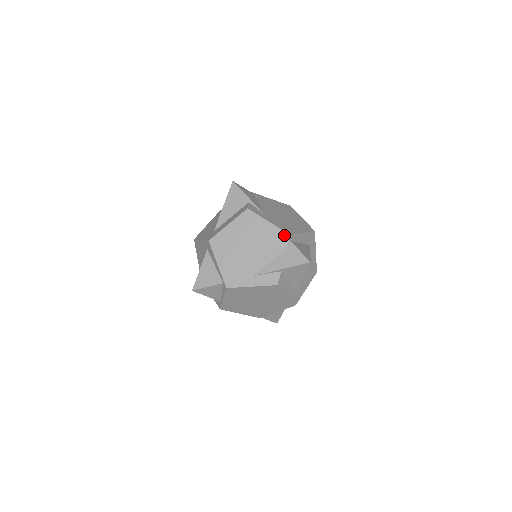
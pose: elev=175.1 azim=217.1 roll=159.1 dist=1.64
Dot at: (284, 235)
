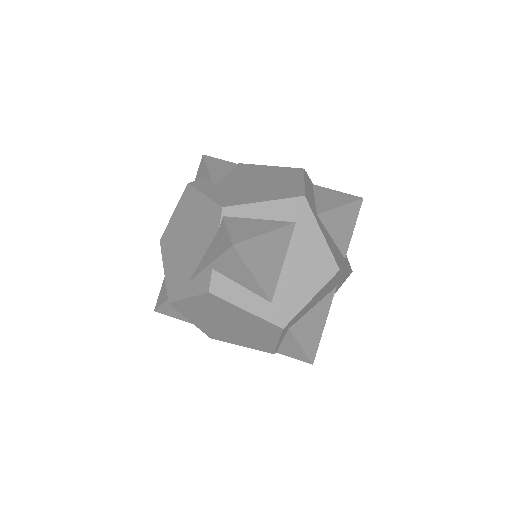
Dot at: (216, 209)
